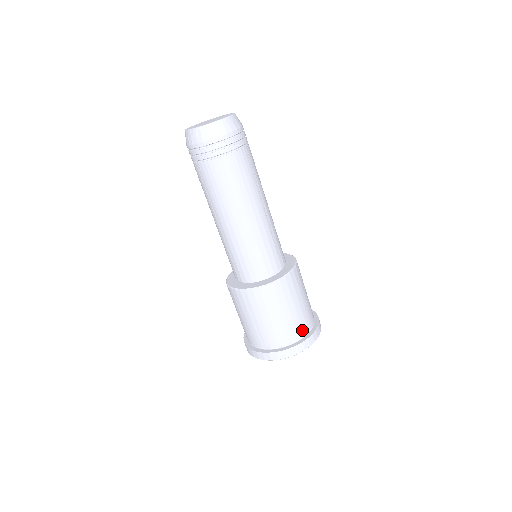
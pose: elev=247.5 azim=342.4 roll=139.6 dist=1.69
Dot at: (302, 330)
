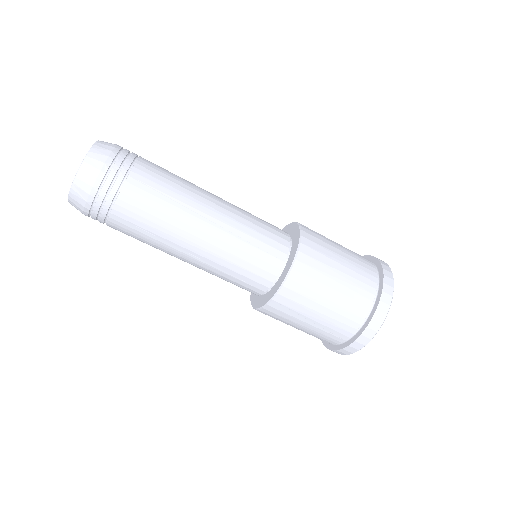
Dot at: (359, 312)
